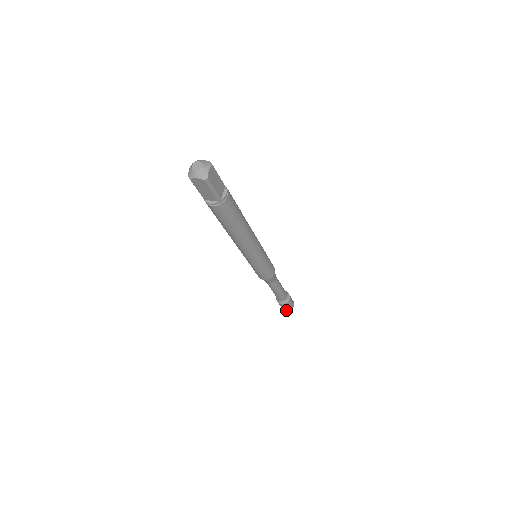
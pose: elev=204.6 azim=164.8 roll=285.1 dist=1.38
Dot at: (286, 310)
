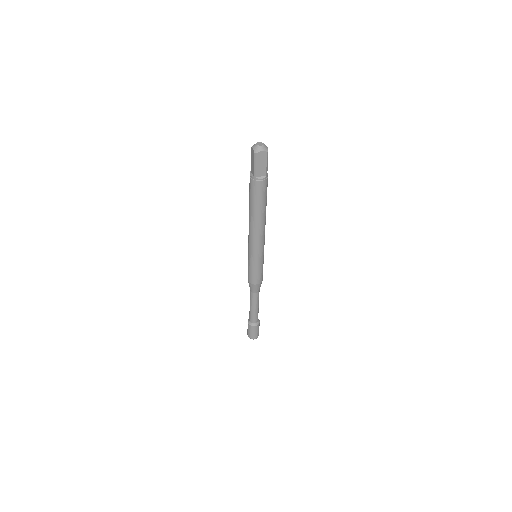
Dot at: (255, 337)
